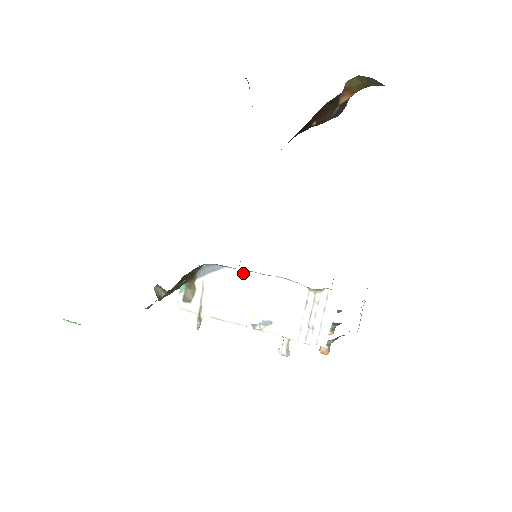
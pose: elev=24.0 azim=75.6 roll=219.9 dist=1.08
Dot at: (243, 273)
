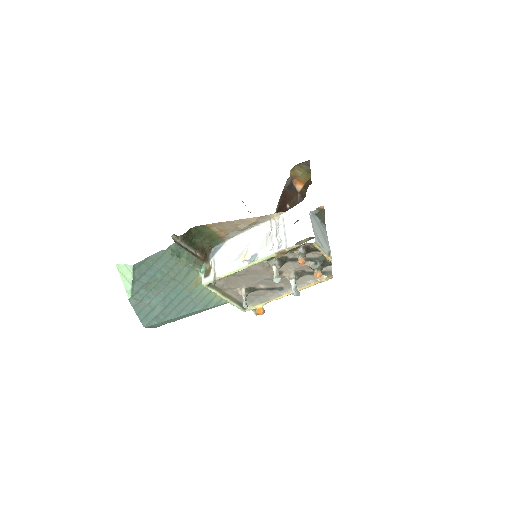
Dot at: (235, 239)
